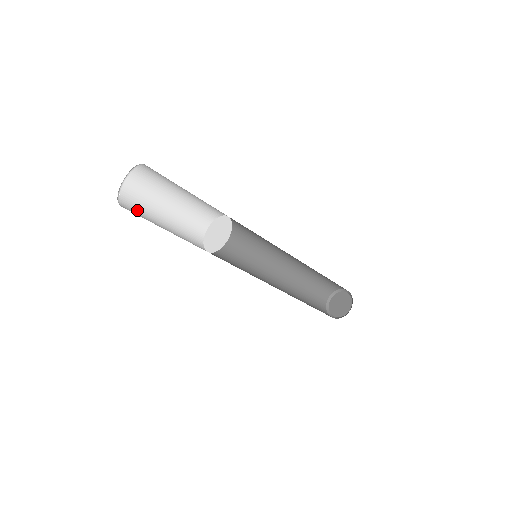
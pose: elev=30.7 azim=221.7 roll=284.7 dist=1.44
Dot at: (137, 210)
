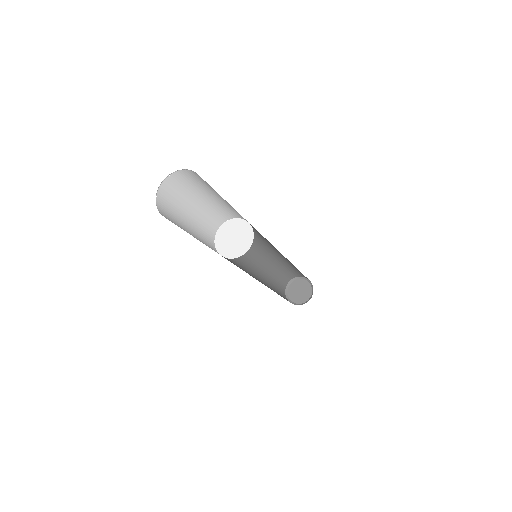
Dot at: (171, 201)
